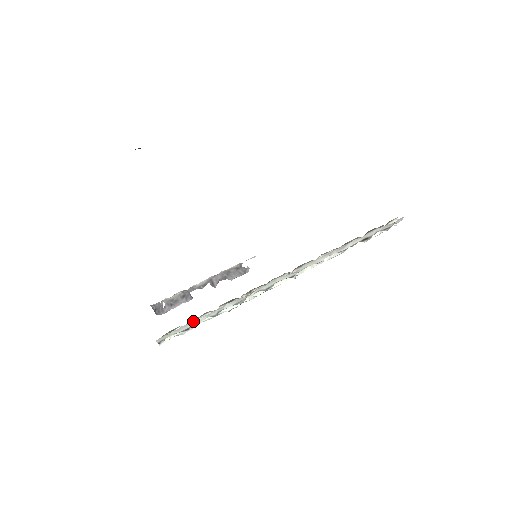
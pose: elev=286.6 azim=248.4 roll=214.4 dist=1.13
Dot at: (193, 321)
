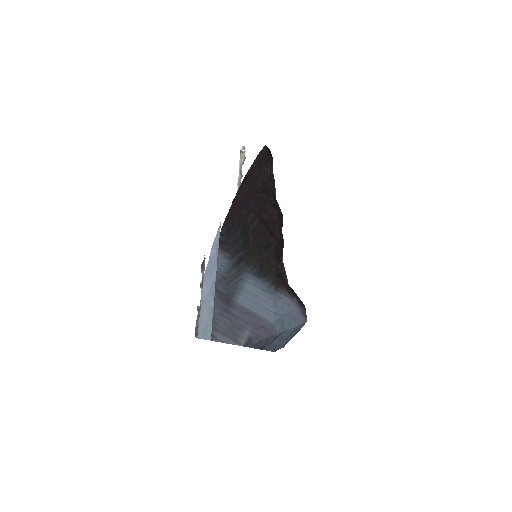
Dot at: occluded
